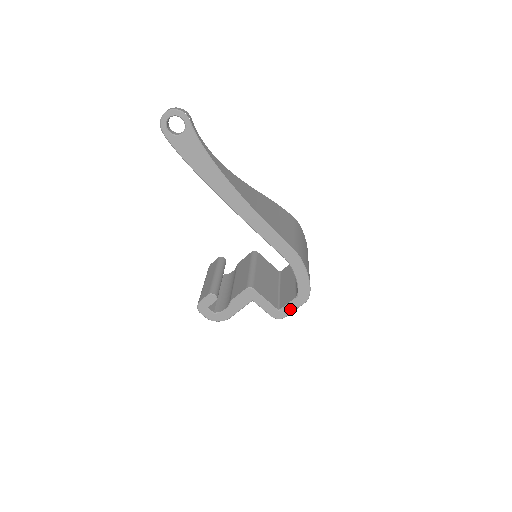
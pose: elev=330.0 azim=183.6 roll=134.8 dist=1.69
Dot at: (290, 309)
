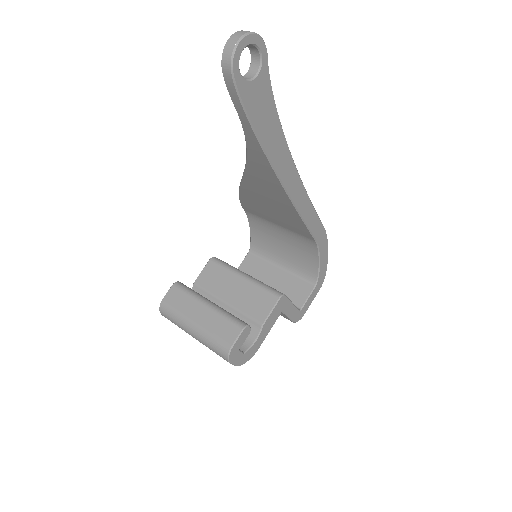
Dot at: (309, 303)
